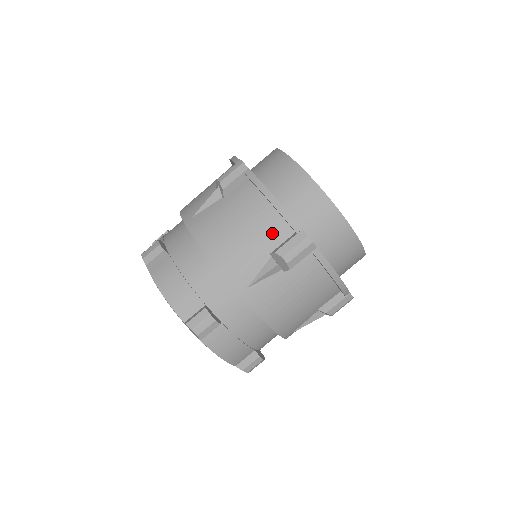
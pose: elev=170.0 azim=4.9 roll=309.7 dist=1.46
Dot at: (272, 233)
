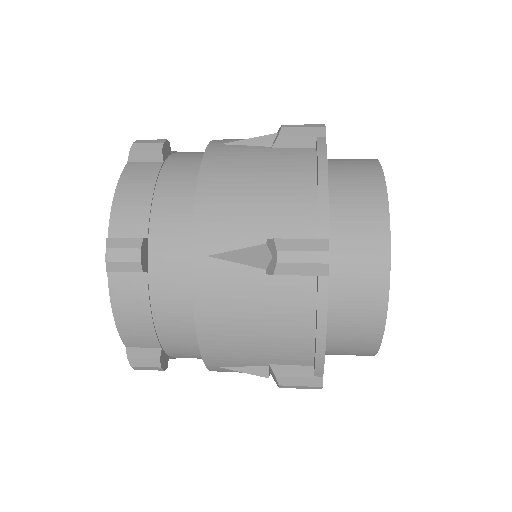
Dot at: (289, 356)
